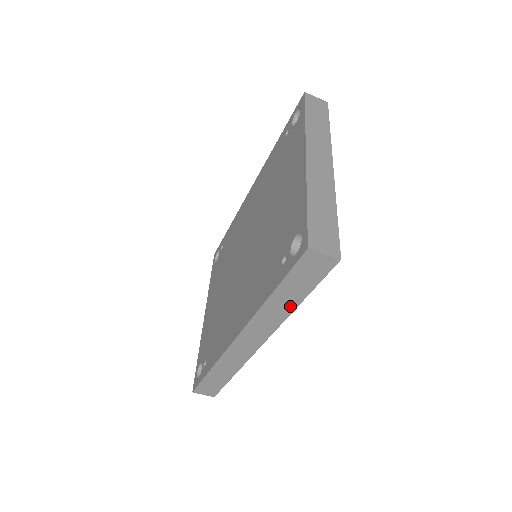
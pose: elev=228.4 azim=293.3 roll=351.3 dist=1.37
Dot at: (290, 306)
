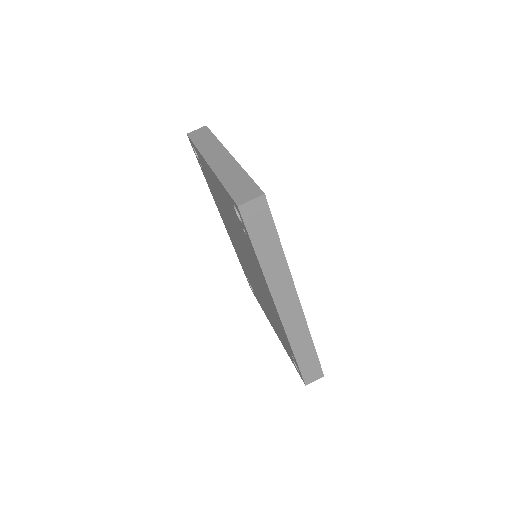
Dot at: (279, 255)
